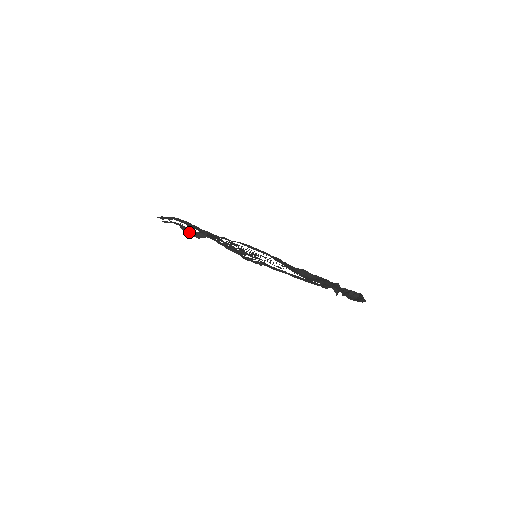
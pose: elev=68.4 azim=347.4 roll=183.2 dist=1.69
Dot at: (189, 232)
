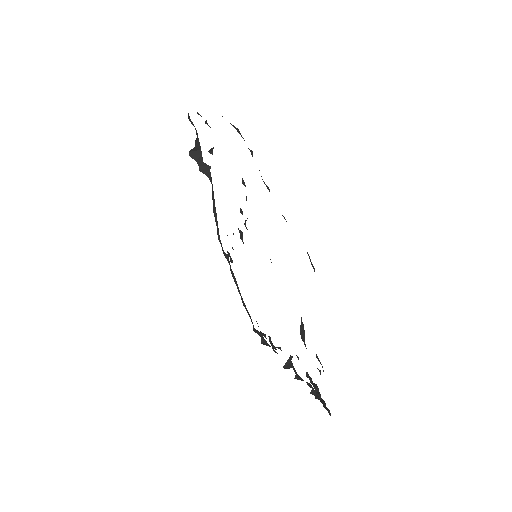
Dot at: (197, 153)
